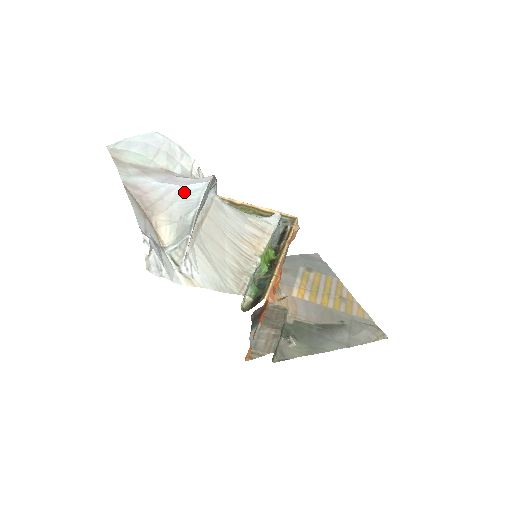
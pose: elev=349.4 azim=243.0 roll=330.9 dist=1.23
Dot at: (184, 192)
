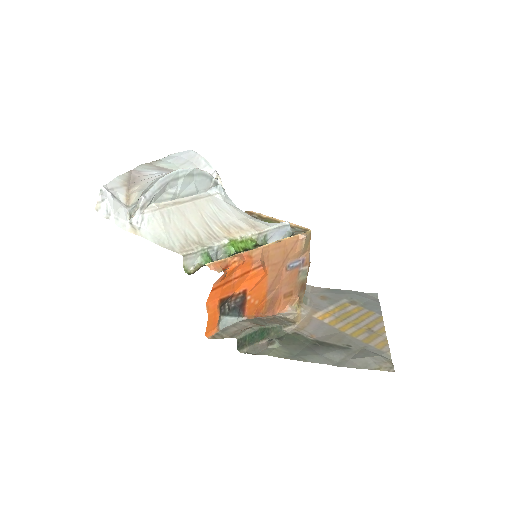
Dot at: occluded
